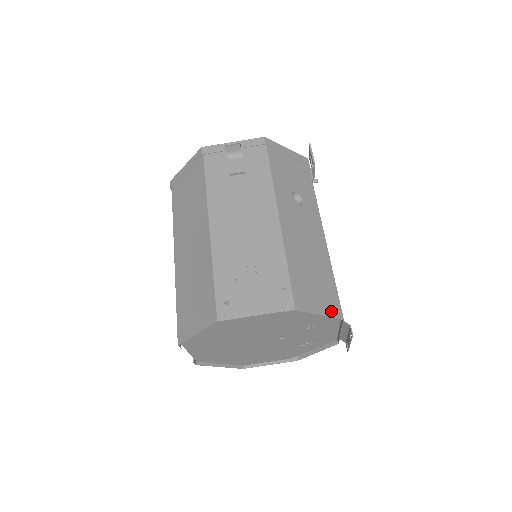
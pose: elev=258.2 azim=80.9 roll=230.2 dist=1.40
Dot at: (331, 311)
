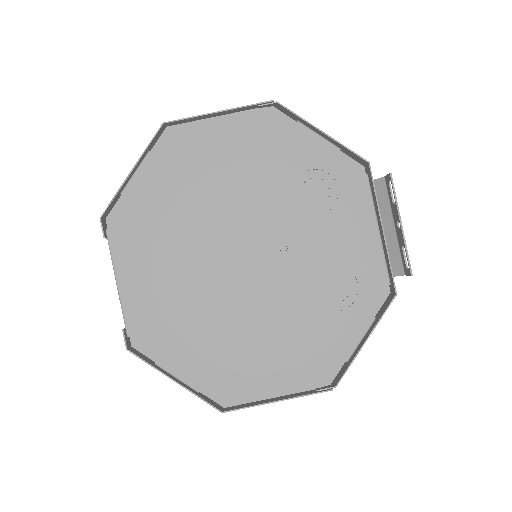
Dot at: (344, 150)
